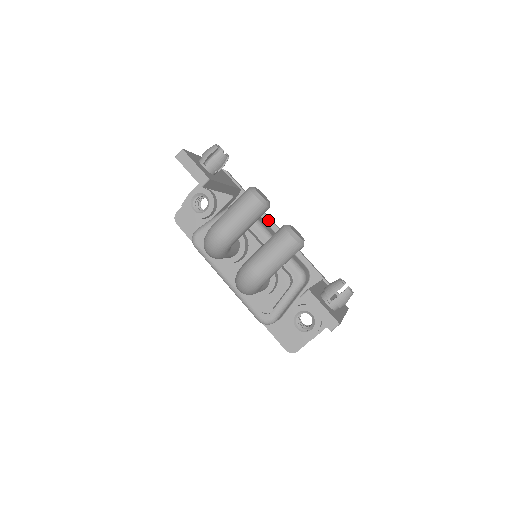
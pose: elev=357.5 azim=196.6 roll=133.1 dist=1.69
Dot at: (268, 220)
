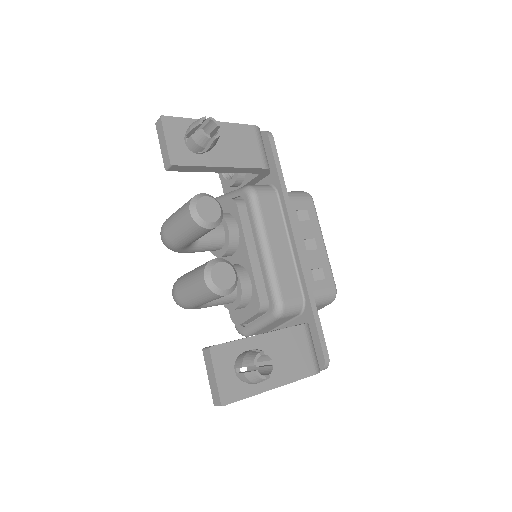
Dot at: (287, 218)
